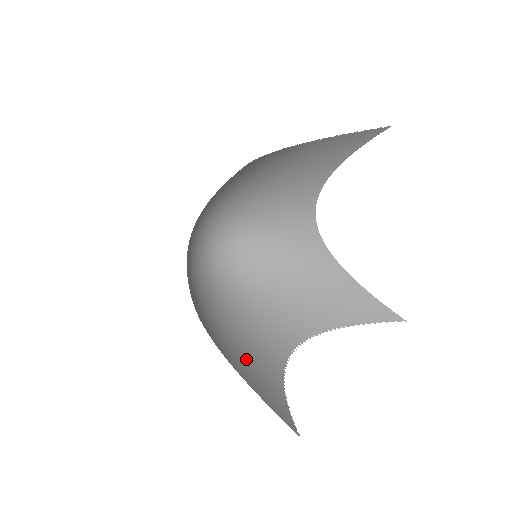
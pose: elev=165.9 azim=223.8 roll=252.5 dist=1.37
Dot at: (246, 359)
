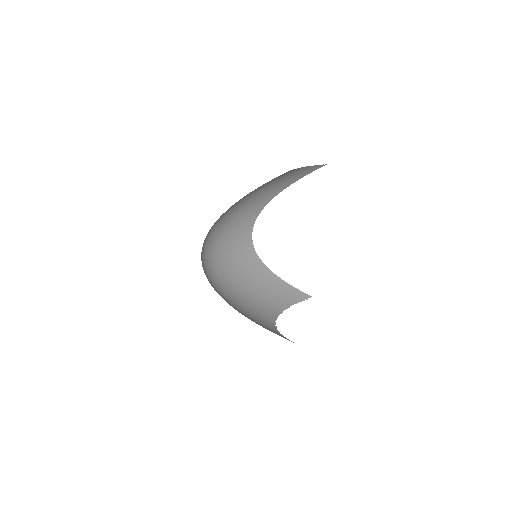
Dot at: occluded
